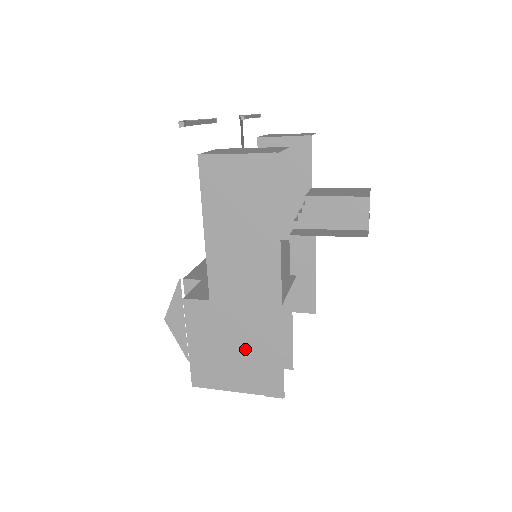
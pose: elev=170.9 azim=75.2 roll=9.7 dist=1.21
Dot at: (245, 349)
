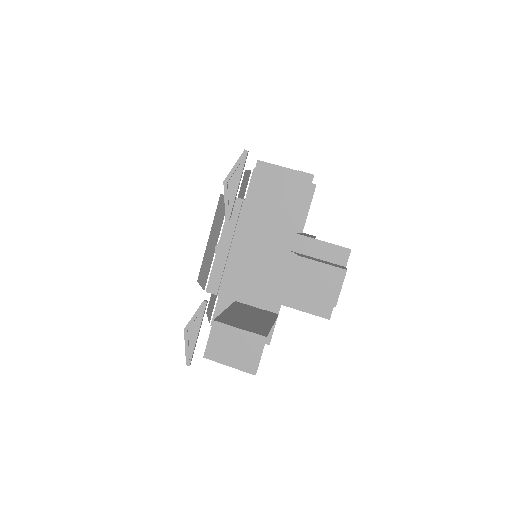
Dot at: occluded
